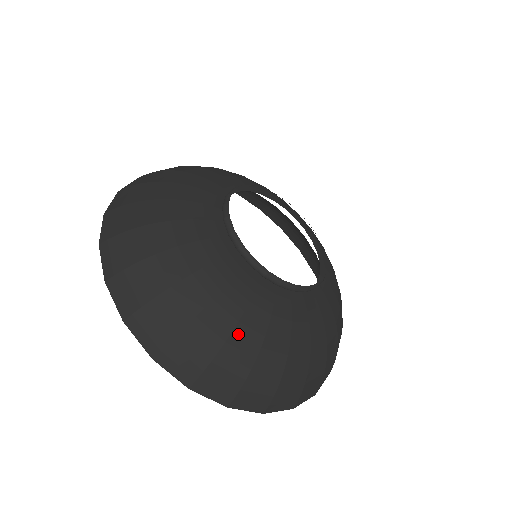
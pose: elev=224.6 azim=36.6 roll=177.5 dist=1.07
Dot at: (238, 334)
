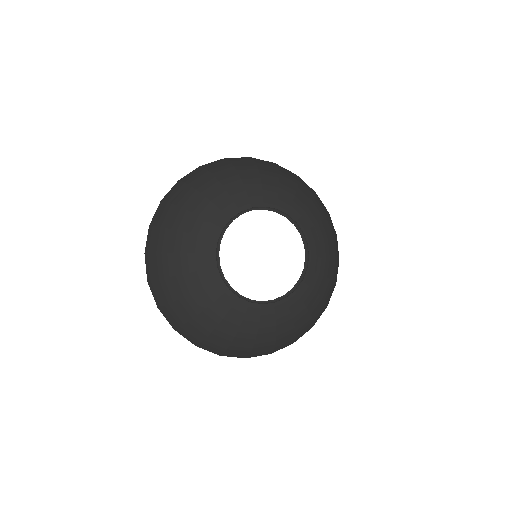
Dot at: (239, 337)
